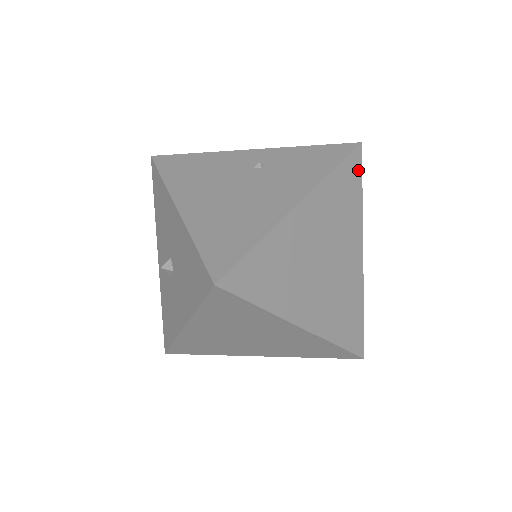
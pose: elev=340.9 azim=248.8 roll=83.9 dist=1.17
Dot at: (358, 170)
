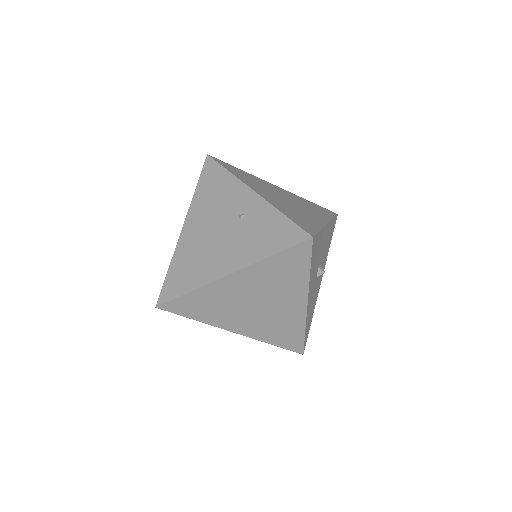
Dot at: (305, 255)
